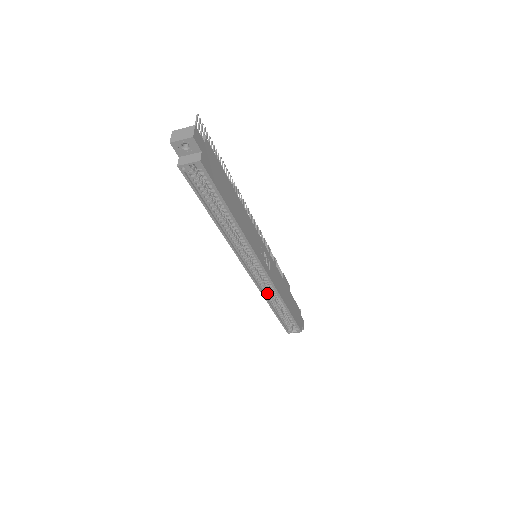
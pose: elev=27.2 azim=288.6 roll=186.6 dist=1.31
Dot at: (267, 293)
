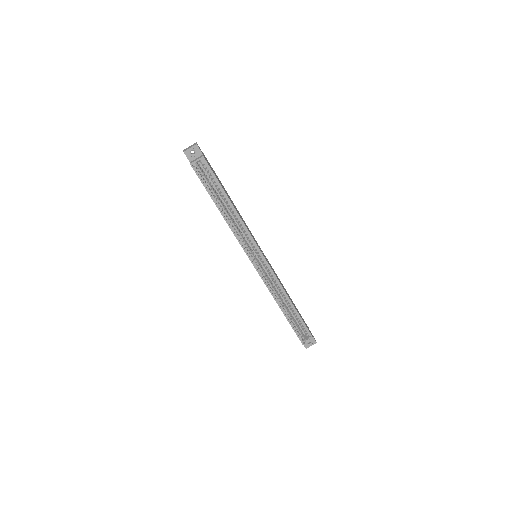
Dot at: (273, 291)
